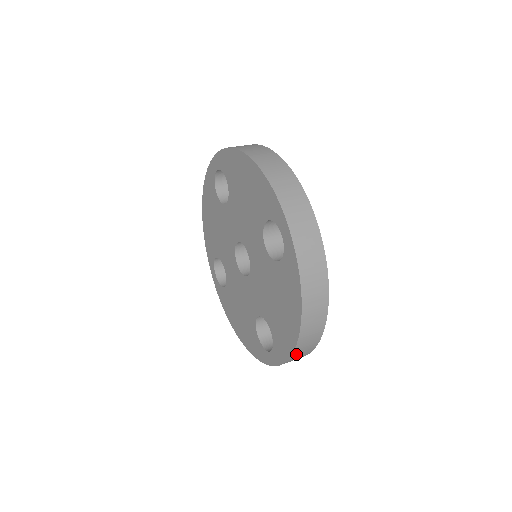
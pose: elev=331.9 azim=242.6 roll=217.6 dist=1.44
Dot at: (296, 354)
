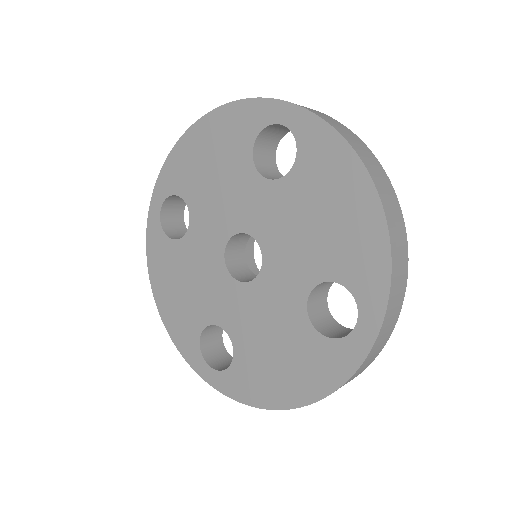
Dot at: occluded
